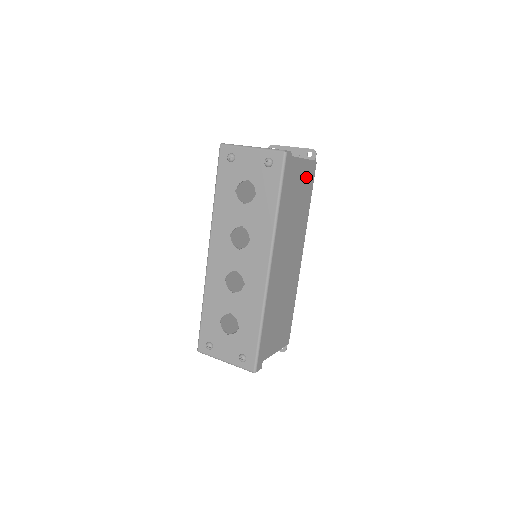
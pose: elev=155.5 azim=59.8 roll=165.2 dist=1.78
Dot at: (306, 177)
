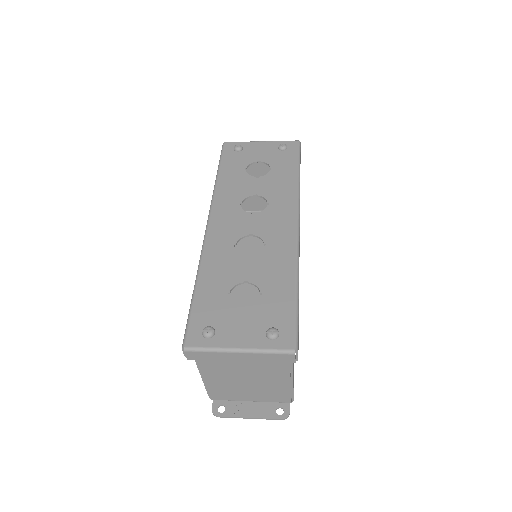
Dot at: occluded
